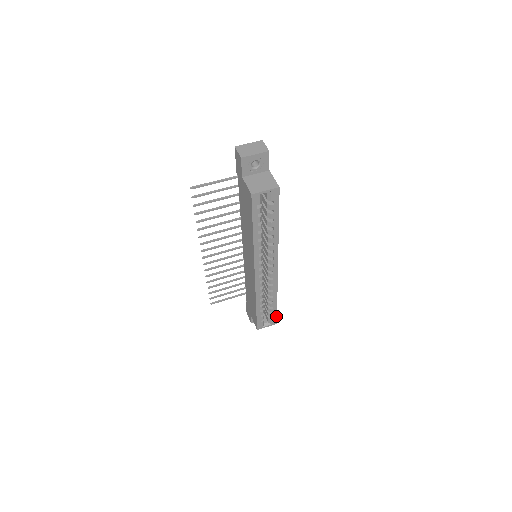
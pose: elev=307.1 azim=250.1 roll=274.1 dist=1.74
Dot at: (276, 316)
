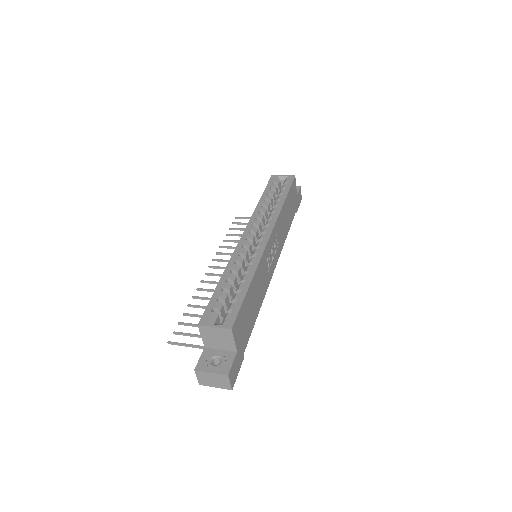
Dot at: (238, 312)
